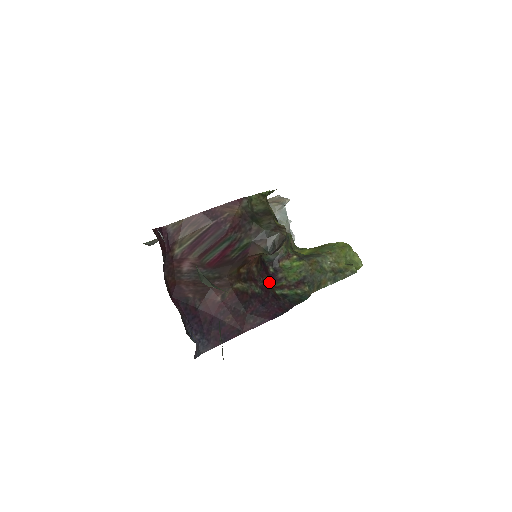
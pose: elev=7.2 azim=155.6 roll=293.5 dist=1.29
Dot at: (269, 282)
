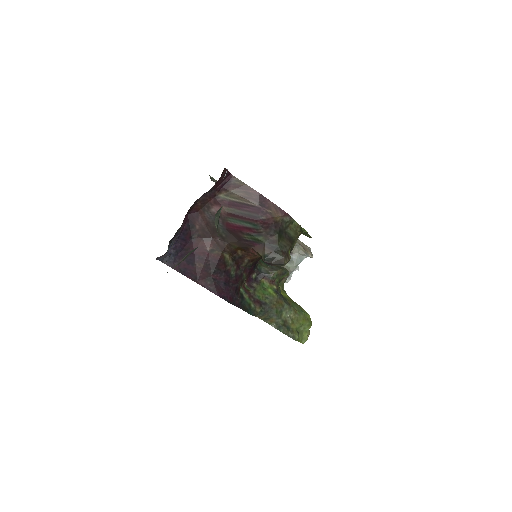
Dot at: (244, 279)
